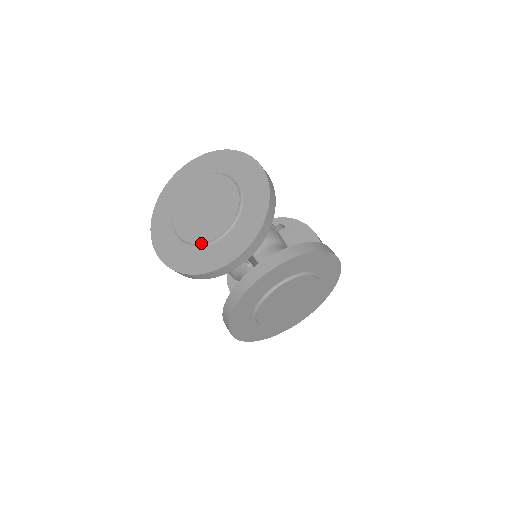
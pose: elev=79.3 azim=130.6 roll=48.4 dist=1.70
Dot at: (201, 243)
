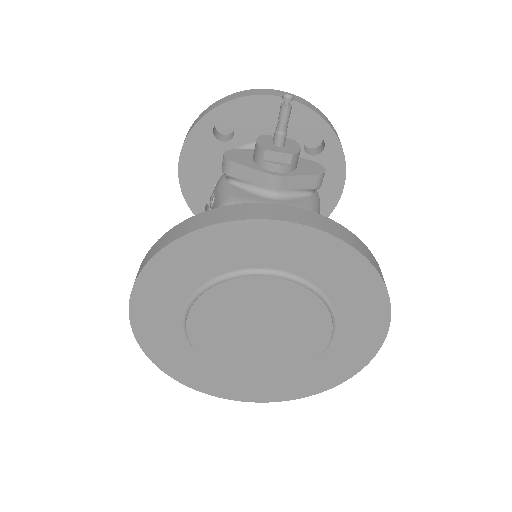
Dot at: (211, 363)
